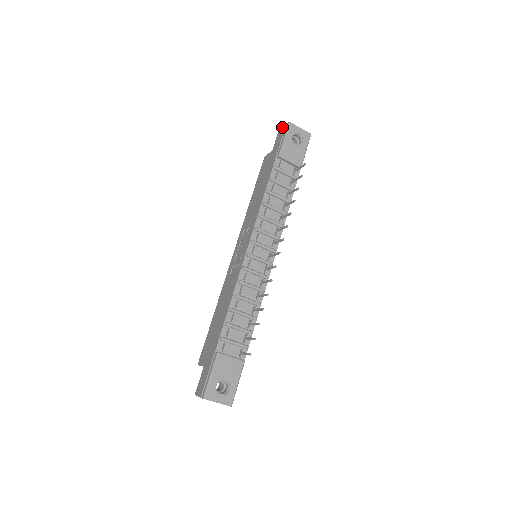
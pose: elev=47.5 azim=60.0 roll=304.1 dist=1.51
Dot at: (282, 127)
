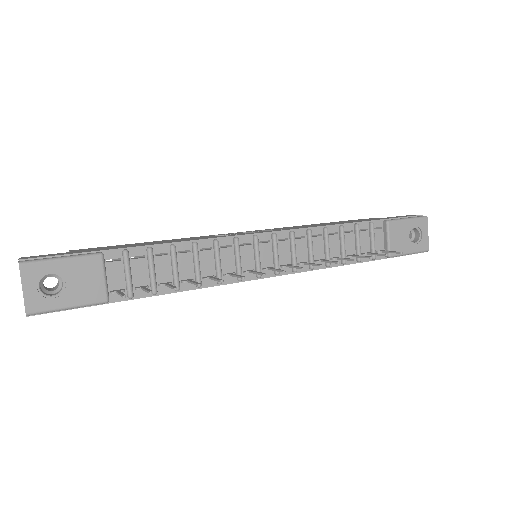
Dot at: occluded
